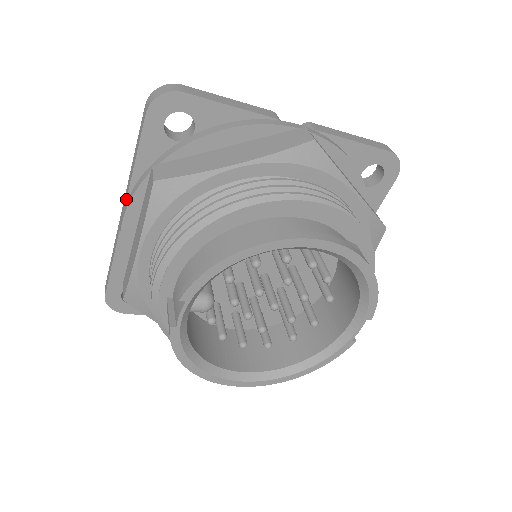
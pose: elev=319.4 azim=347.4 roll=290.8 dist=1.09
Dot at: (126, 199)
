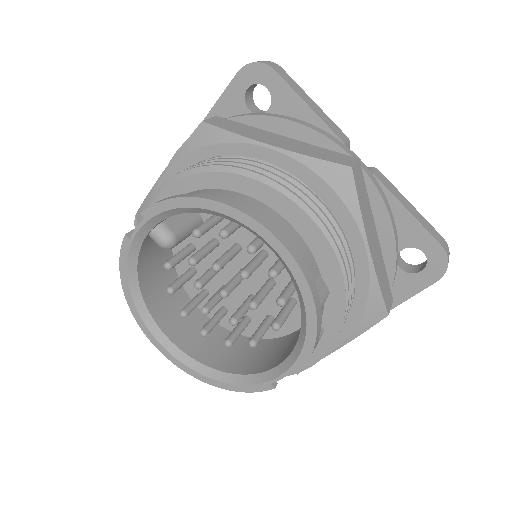
Dot at: occluded
